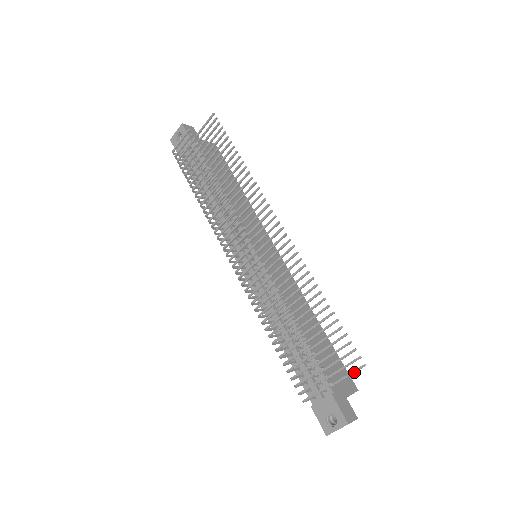
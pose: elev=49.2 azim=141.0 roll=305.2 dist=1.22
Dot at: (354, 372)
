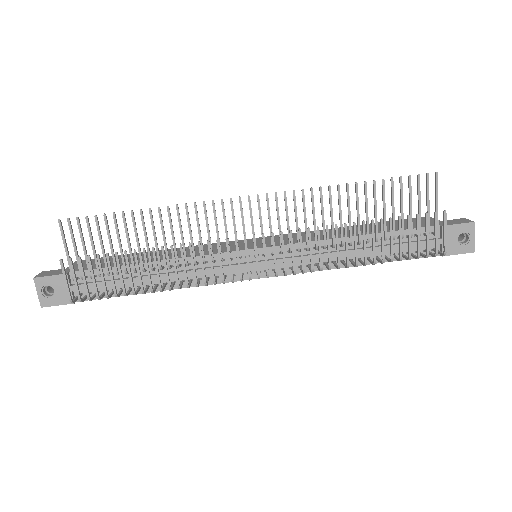
Dot at: (437, 188)
